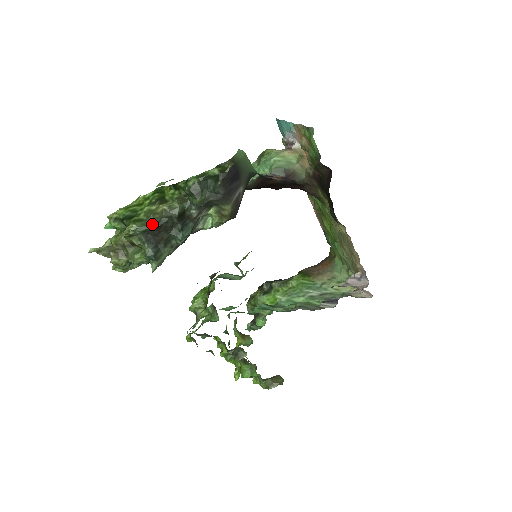
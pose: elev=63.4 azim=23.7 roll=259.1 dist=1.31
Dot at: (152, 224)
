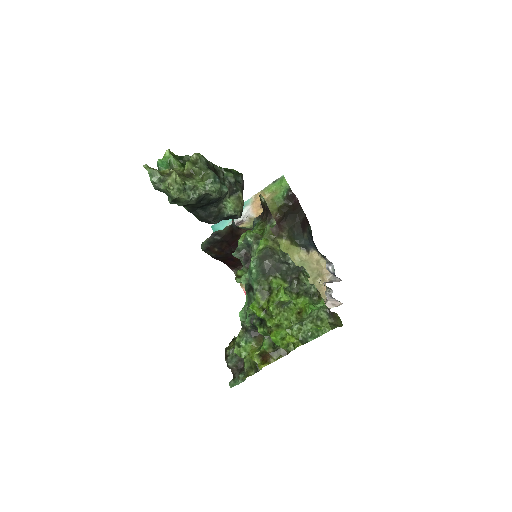
Dot at: (211, 163)
